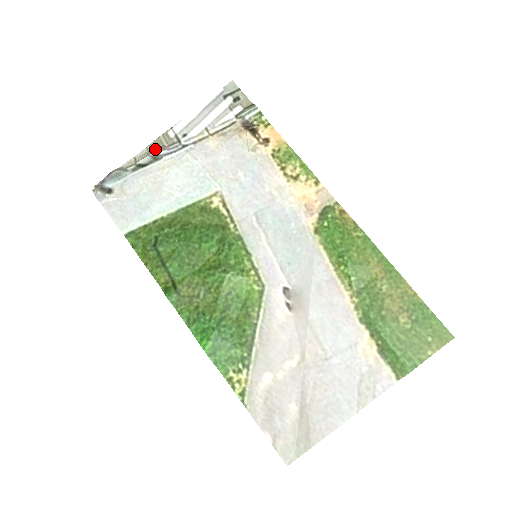
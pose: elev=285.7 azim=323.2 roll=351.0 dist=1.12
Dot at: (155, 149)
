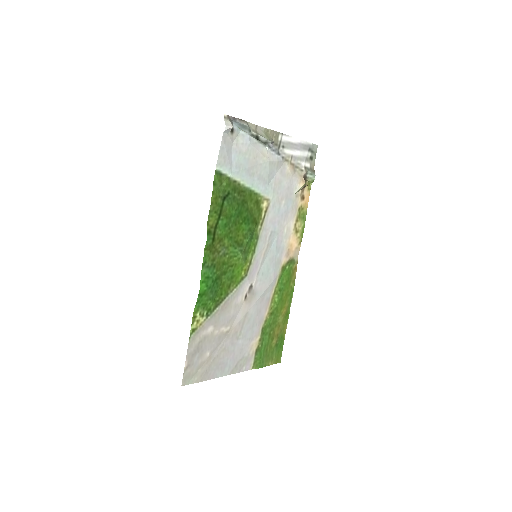
Dot at: (270, 138)
